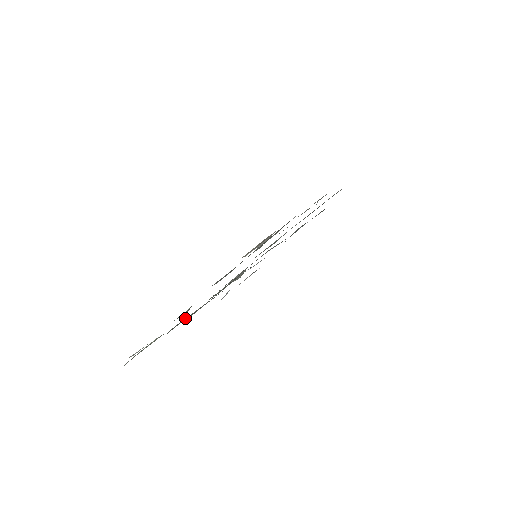
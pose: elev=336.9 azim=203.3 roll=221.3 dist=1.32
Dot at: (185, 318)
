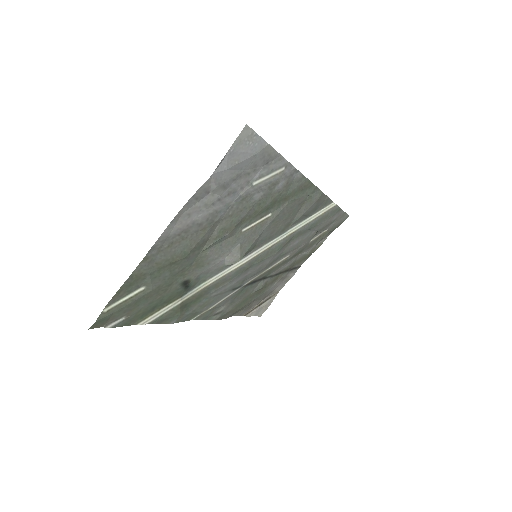
Dot at: (175, 241)
